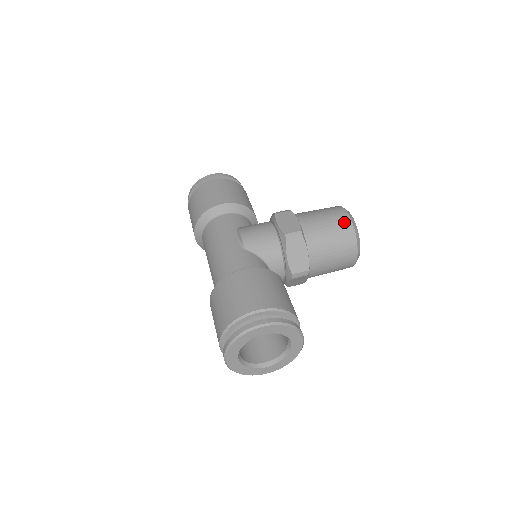
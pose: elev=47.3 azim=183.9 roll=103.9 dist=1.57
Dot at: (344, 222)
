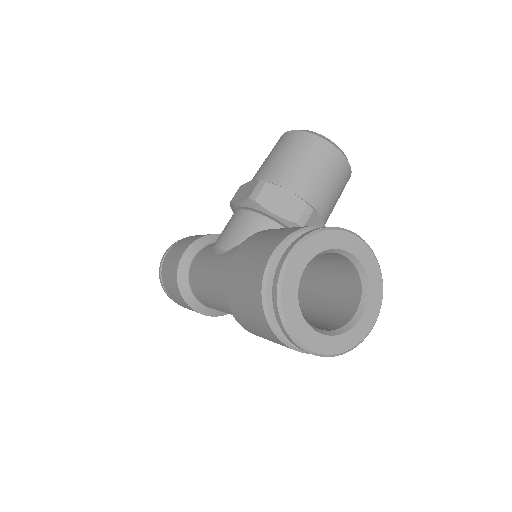
Dot at: (291, 138)
